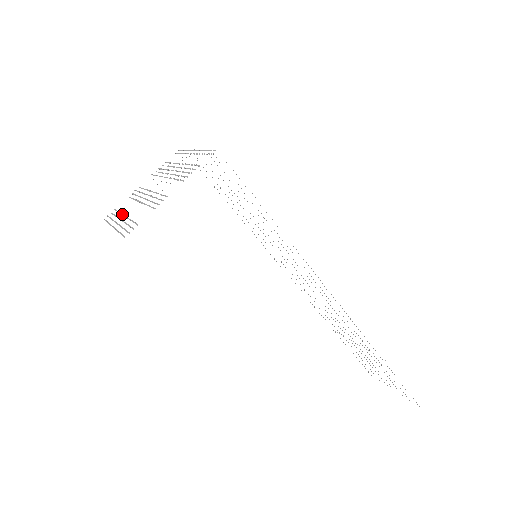
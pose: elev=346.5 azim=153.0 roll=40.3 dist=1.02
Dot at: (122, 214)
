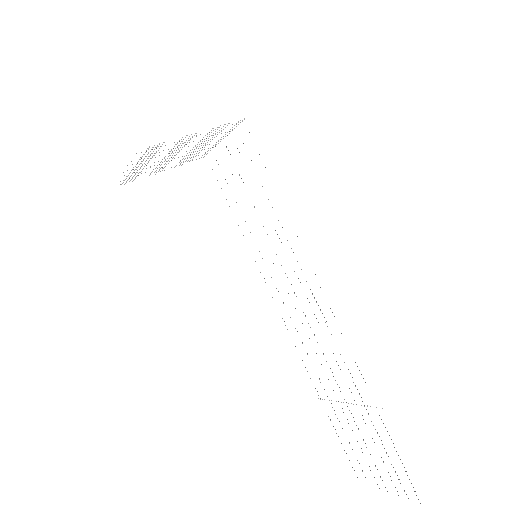
Dot at: occluded
